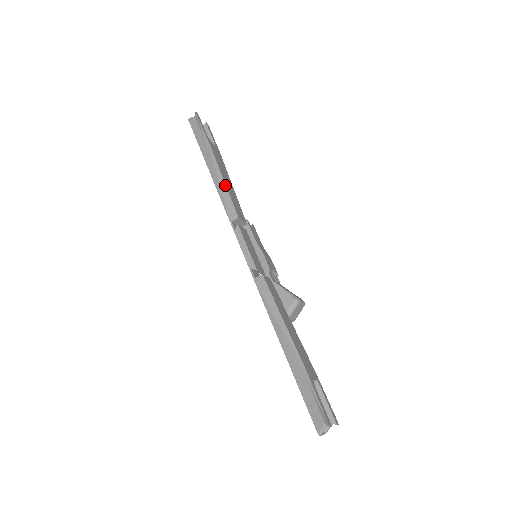
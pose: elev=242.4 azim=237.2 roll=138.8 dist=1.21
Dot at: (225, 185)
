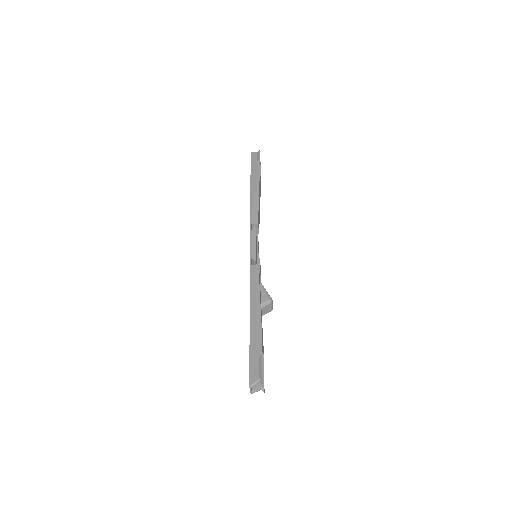
Dot at: (258, 200)
